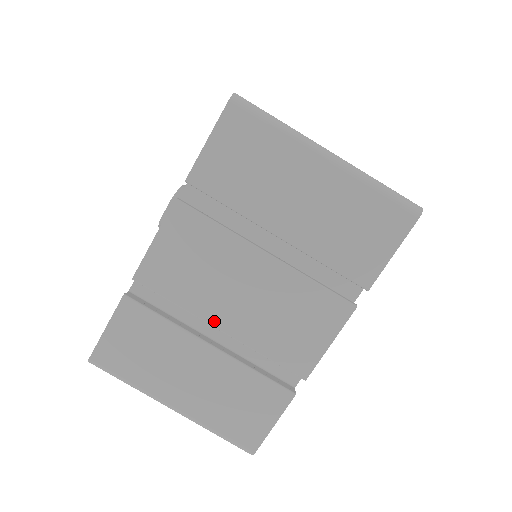
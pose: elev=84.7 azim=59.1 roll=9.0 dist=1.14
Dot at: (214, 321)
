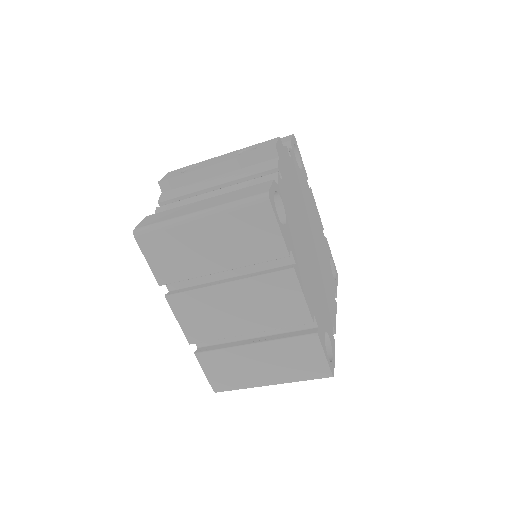
Dot at: occluded
